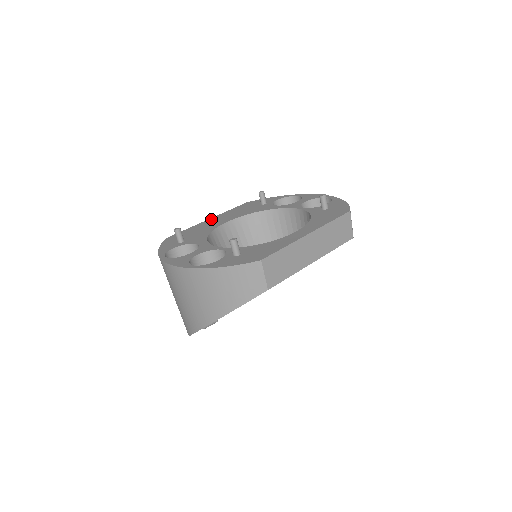
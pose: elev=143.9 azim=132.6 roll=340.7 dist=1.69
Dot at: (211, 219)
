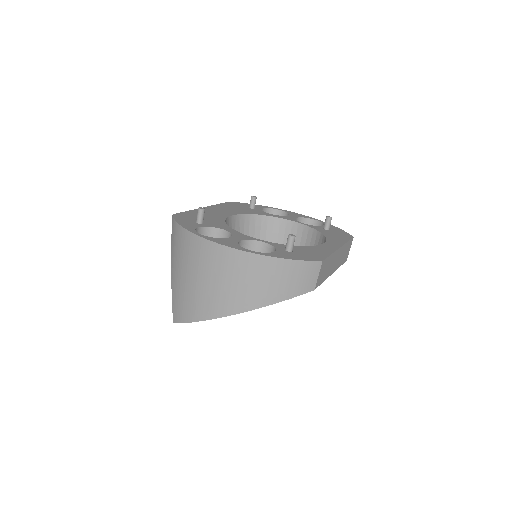
Dot at: (207, 208)
